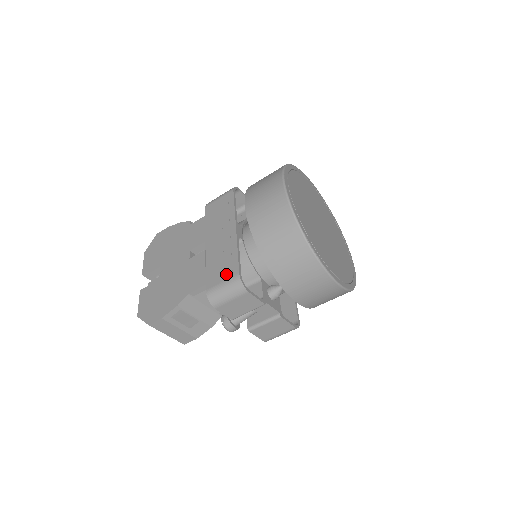
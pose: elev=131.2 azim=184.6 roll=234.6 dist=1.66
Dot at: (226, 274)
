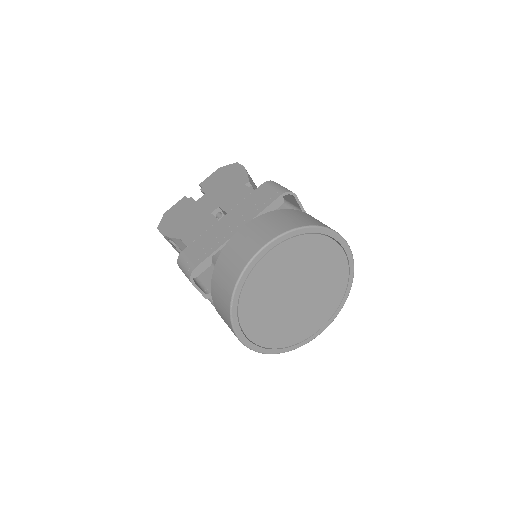
Dot at: (195, 257)
